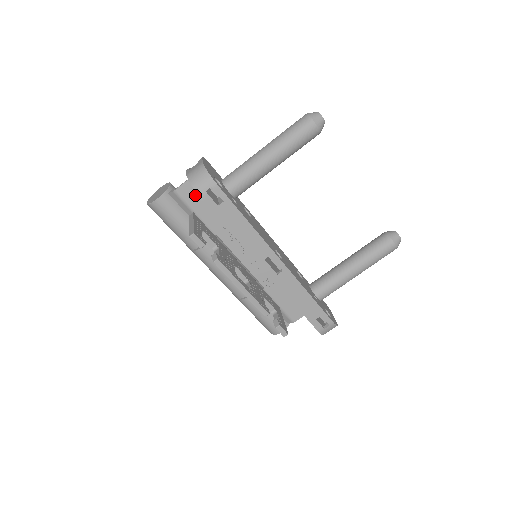
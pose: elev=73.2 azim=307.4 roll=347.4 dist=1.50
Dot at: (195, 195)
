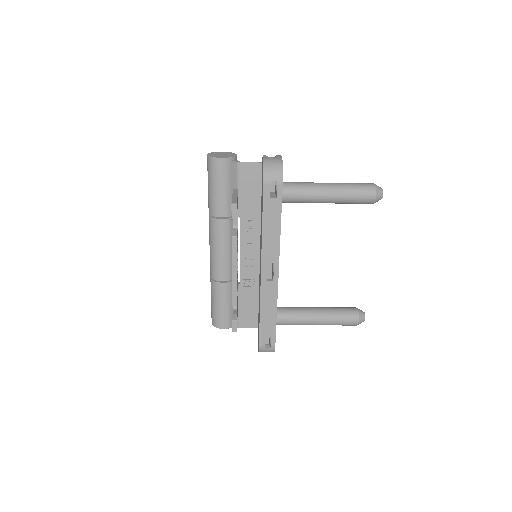
Dot at: (250, 177)
